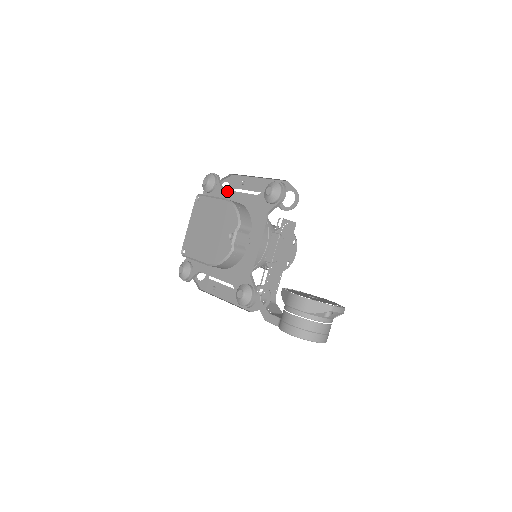
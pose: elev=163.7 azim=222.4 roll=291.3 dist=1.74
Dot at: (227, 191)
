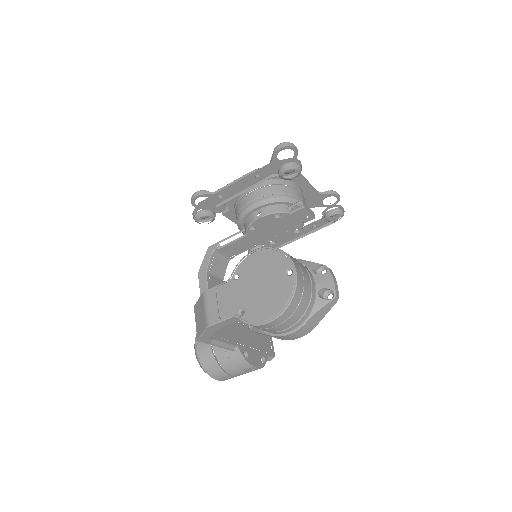
Dot at: occluded
